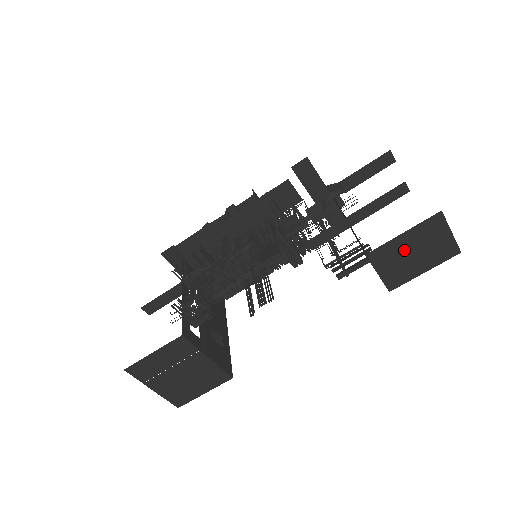
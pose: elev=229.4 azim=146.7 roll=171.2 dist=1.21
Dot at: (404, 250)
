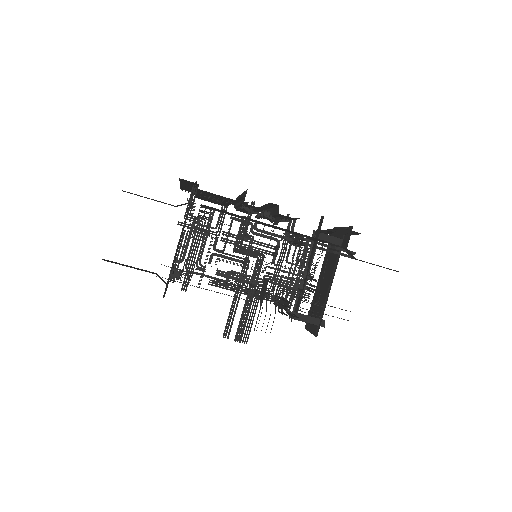
Dot at: occluded
